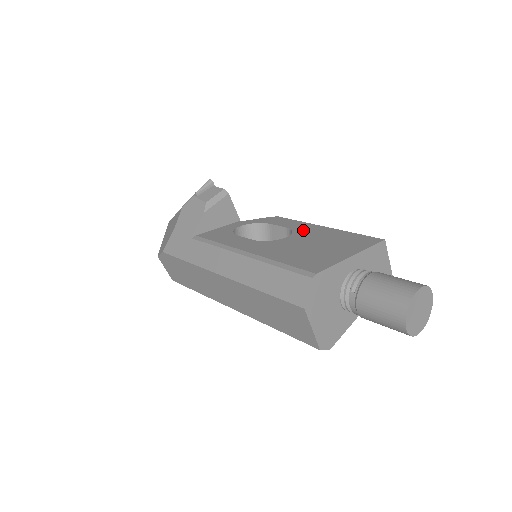
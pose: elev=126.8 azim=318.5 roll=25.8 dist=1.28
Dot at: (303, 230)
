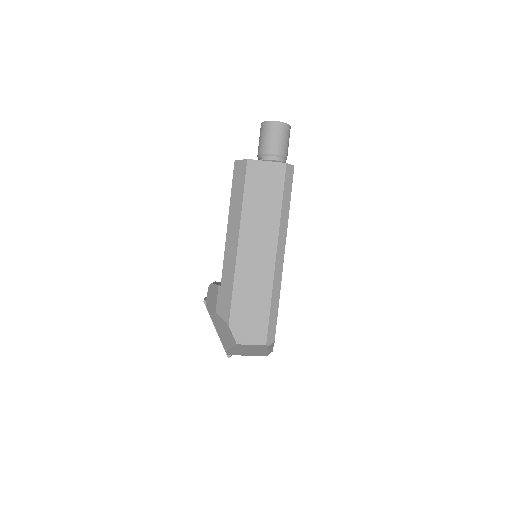
Dot at: occluded
